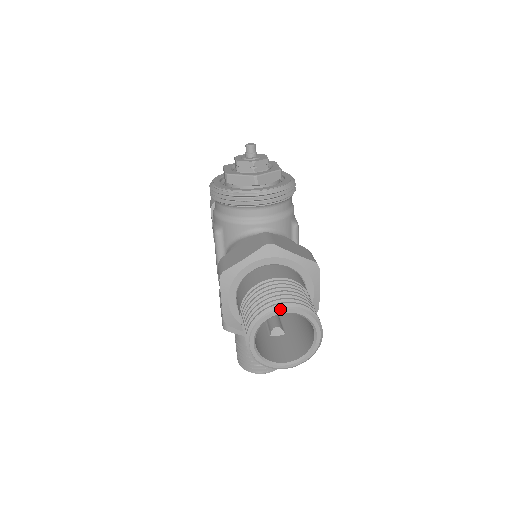
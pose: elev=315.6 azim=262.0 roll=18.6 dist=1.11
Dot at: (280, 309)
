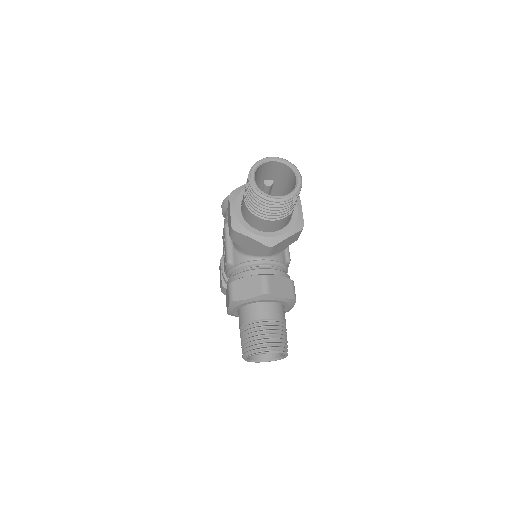
Dot at: (270, 157)
